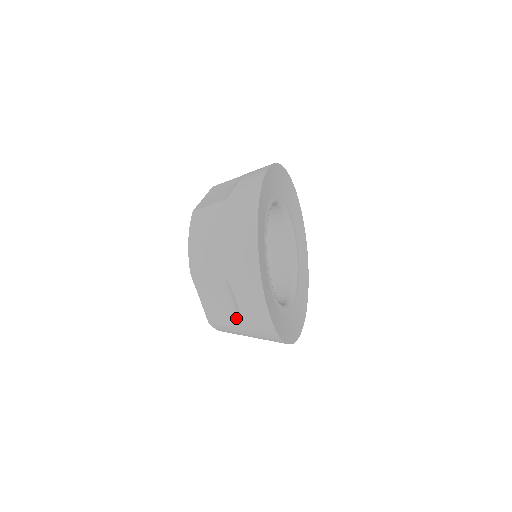
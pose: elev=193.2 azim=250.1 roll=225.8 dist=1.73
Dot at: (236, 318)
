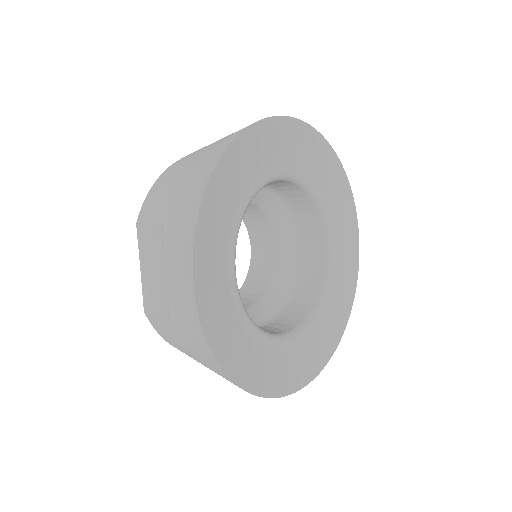
Dot at: occluded
